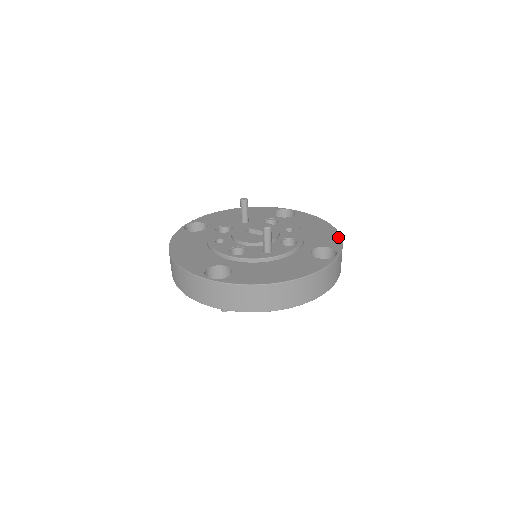
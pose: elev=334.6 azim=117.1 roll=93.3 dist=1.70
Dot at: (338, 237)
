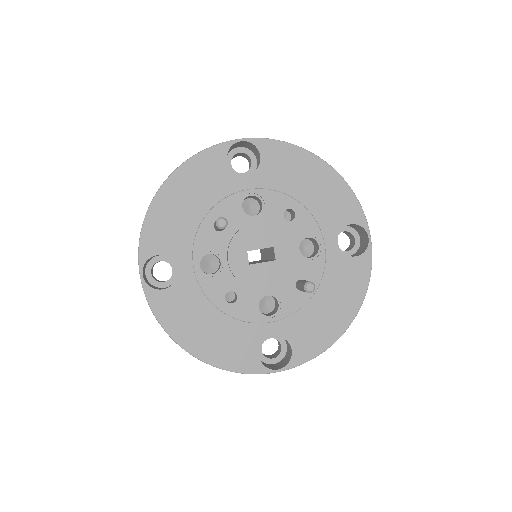
Dot at: (348, 192)
